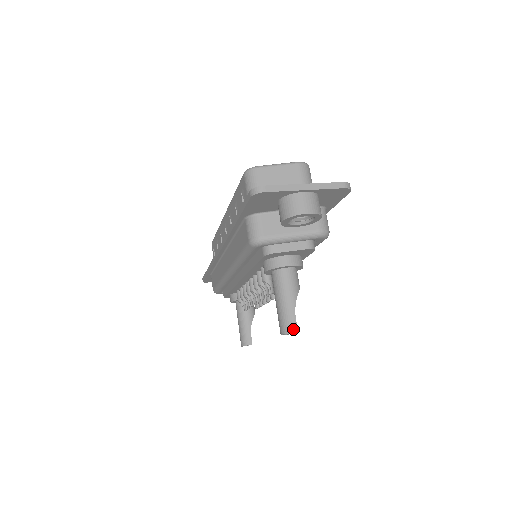
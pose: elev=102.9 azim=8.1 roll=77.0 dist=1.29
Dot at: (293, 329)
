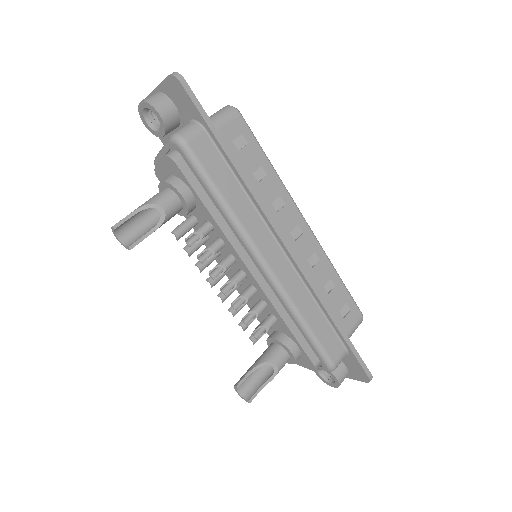
Dot at: (114, 225)
